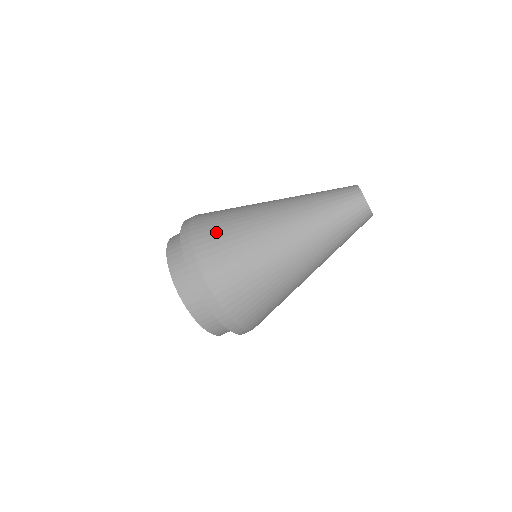
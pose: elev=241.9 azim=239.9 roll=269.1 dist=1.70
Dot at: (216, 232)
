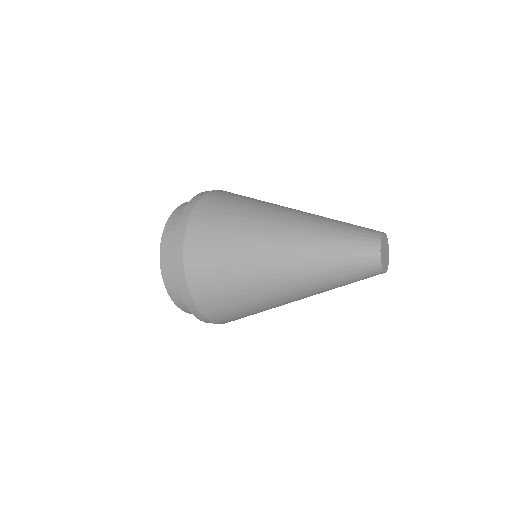
Dot at: (225, 307)
